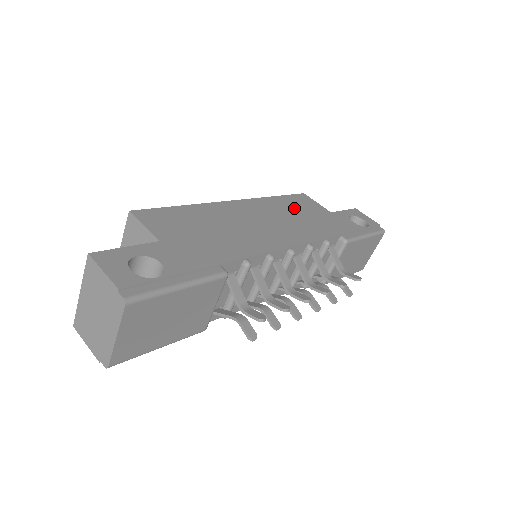
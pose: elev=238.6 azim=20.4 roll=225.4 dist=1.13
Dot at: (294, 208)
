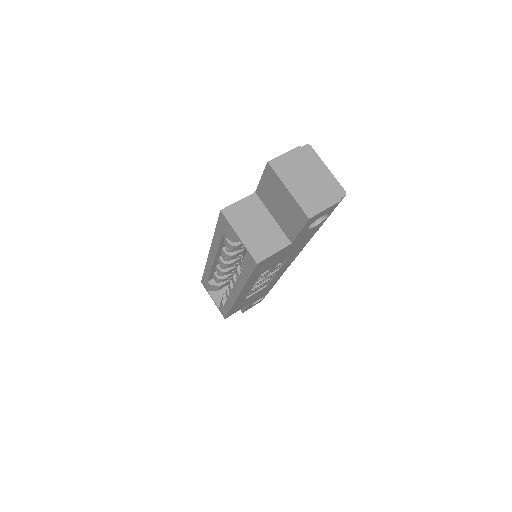
Dot at: occluded
